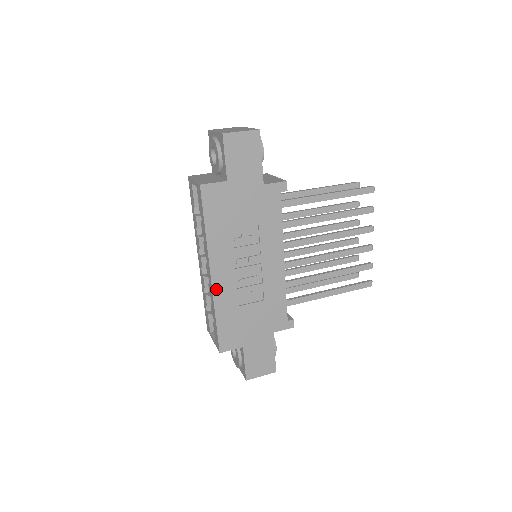
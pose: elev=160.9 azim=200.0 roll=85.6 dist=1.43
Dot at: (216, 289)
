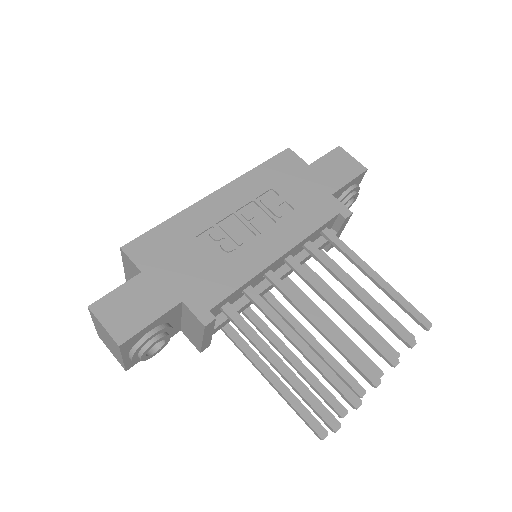
Dot at: (202, 204)
